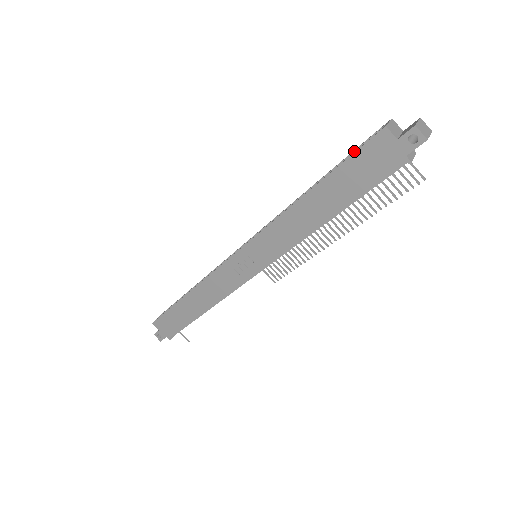
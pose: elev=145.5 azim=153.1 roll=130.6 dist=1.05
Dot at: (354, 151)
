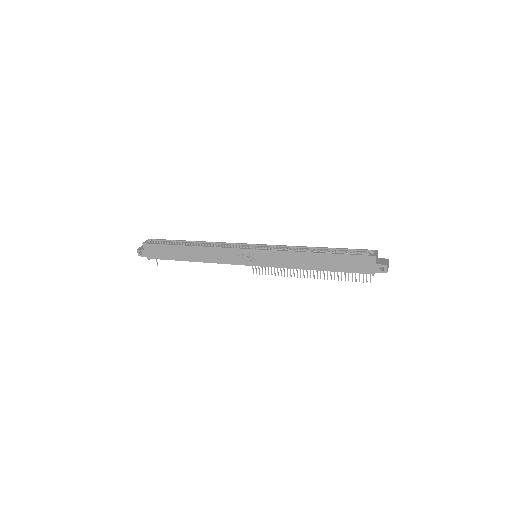
Dot at: (351, 249)
